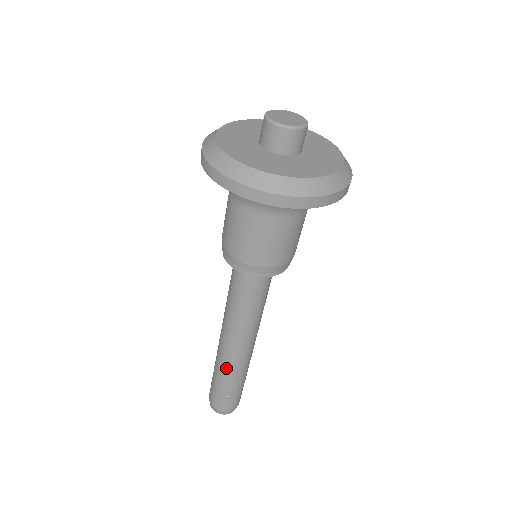
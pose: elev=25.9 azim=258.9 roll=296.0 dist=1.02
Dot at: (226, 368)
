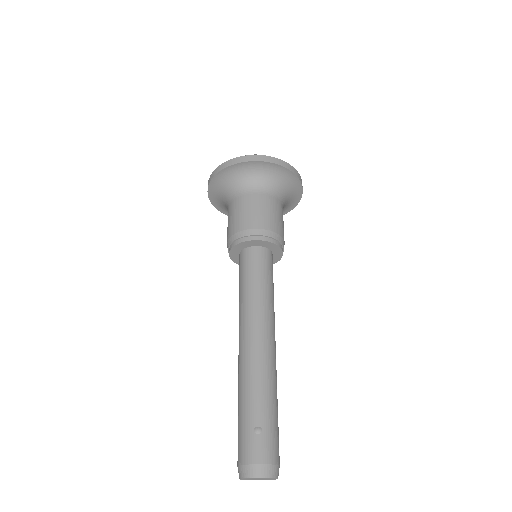
Dot at: (248, 375)
